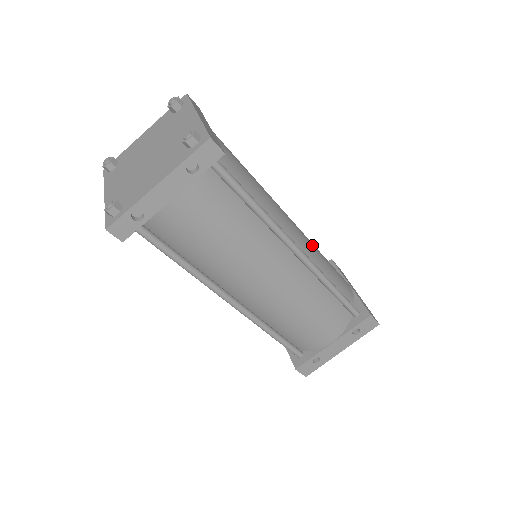
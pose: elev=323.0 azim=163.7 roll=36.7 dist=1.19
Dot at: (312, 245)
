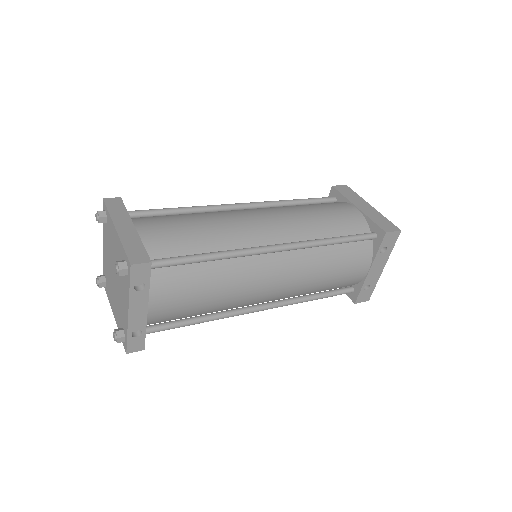
Dot at: (293, 218)
